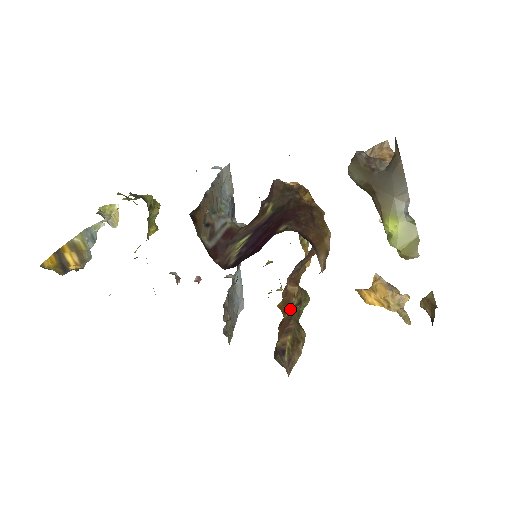
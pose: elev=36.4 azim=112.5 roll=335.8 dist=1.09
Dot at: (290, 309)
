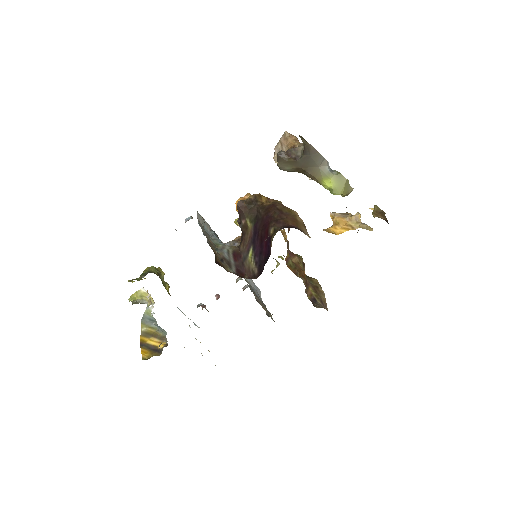
Dot at: (304, 273)
